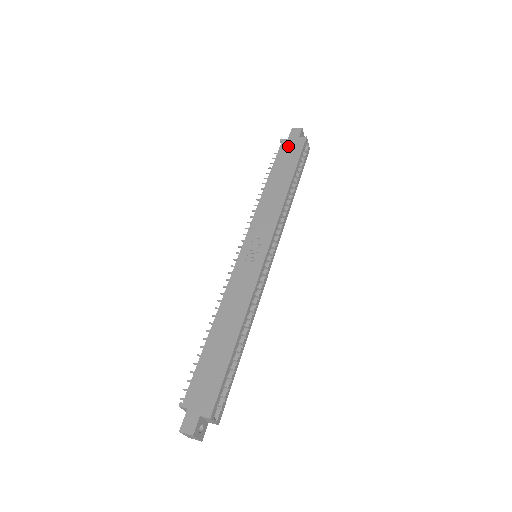
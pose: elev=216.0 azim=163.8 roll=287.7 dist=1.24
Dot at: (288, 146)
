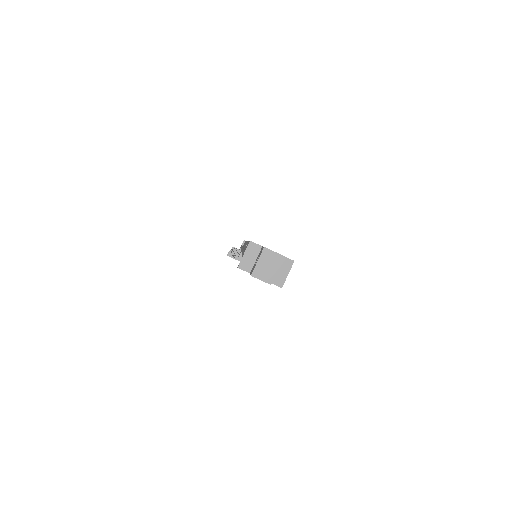
Dot at: occluded
